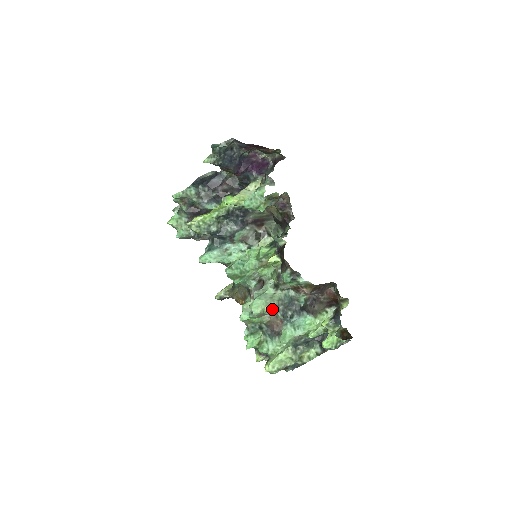
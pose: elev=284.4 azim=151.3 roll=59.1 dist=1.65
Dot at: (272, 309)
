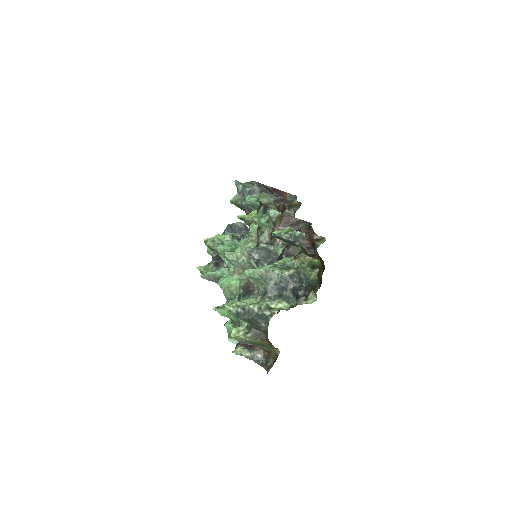
Dot at: (245, 253)
